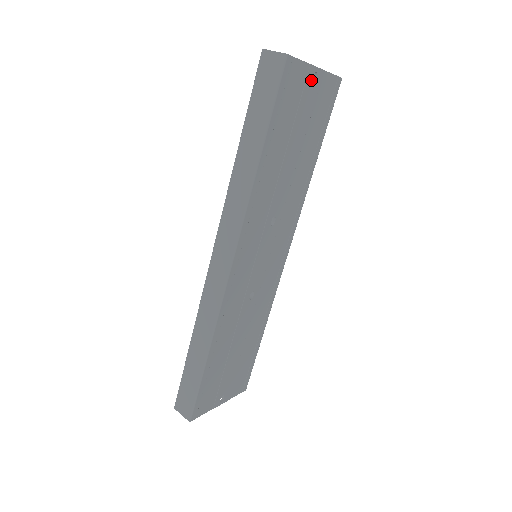
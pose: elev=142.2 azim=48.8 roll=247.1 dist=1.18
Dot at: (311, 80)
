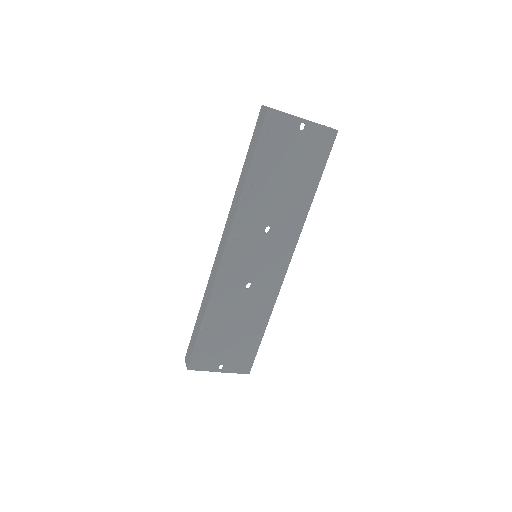
Dot at: (299, 128)
